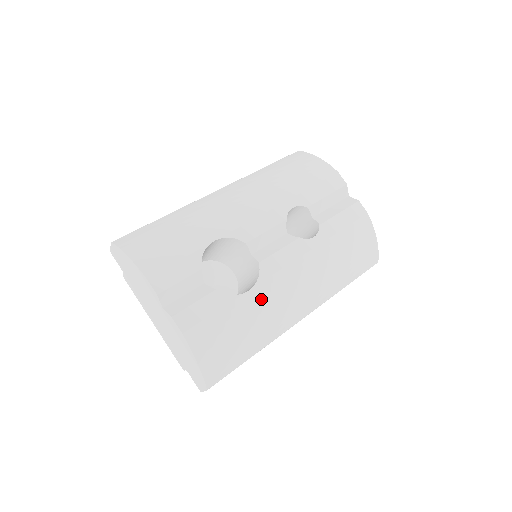
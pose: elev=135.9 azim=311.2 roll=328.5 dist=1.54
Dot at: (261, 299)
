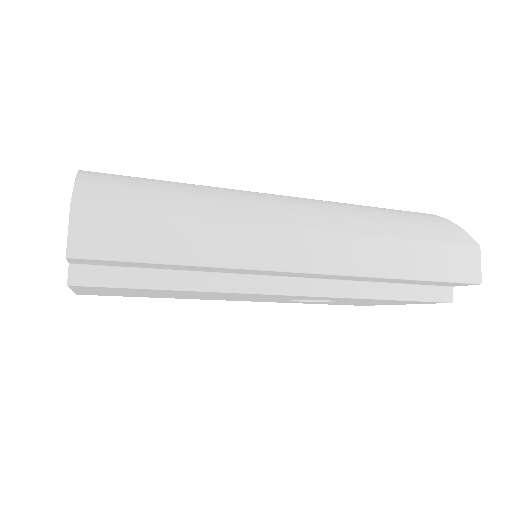
Dot at: (219, 188)
